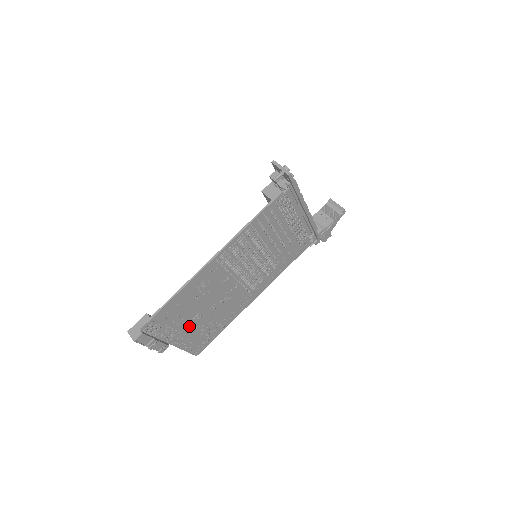
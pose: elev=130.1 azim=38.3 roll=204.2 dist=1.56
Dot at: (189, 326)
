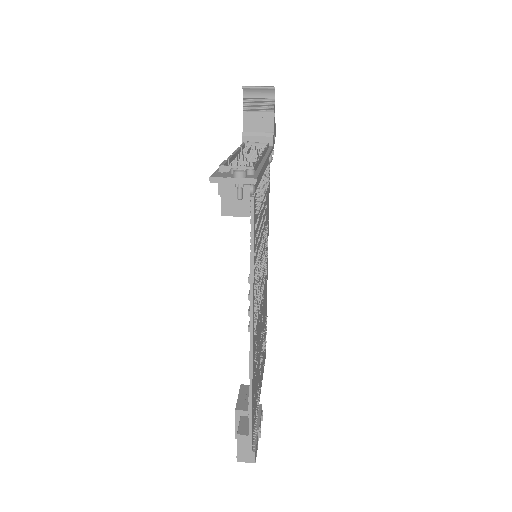
Dot at: occluded
